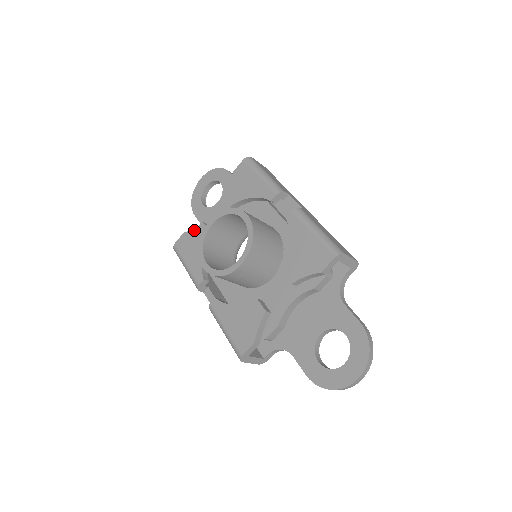
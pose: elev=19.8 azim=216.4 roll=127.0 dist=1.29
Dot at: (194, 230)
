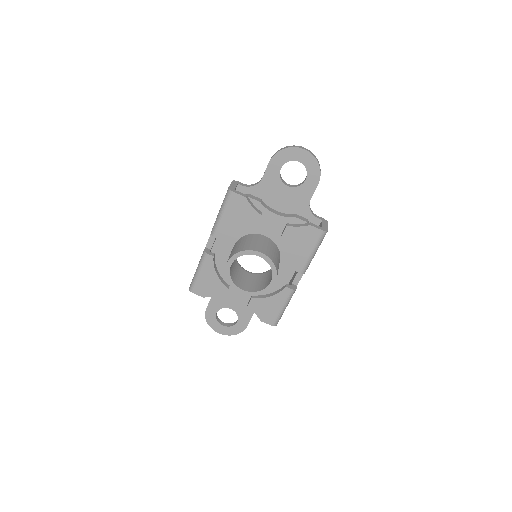
Dot at: (252, 209)
